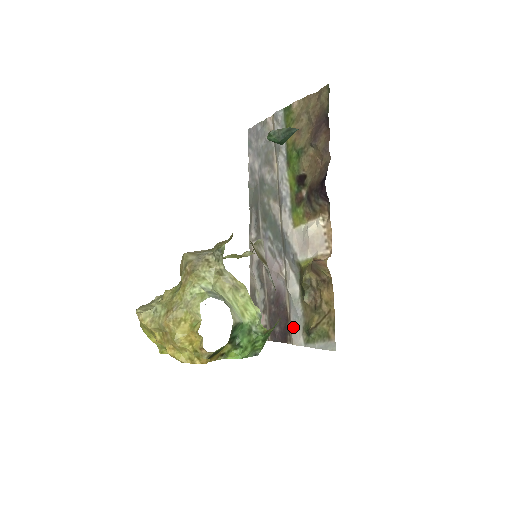
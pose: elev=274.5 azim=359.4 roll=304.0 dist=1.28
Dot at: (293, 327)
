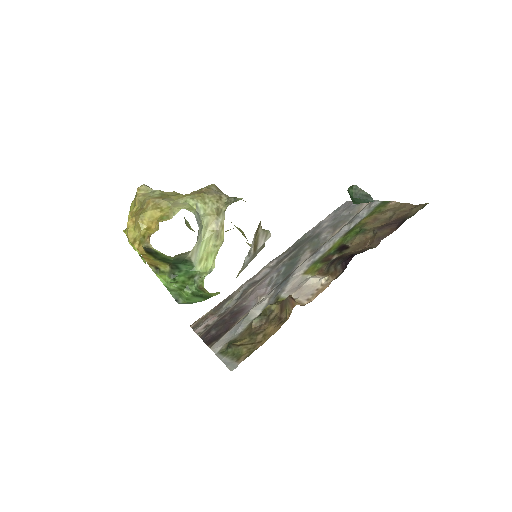
Dot at: (224, 336)
